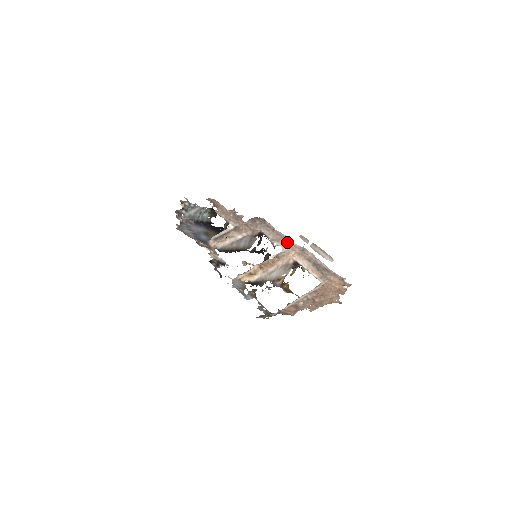
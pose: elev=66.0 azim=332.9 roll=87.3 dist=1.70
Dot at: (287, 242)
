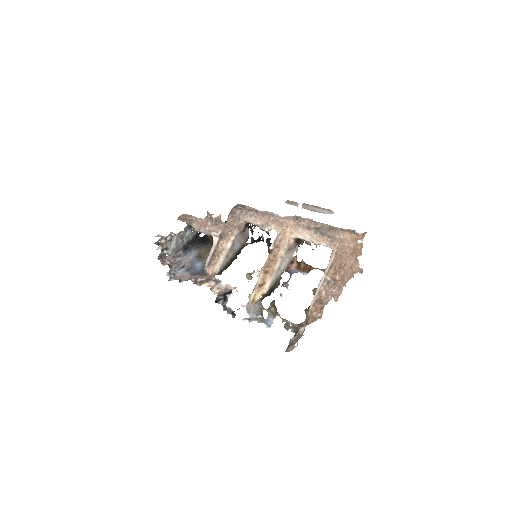
Dot at: (277, 219)
